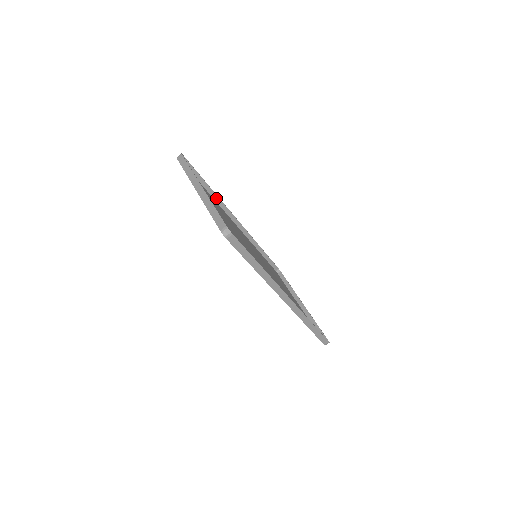
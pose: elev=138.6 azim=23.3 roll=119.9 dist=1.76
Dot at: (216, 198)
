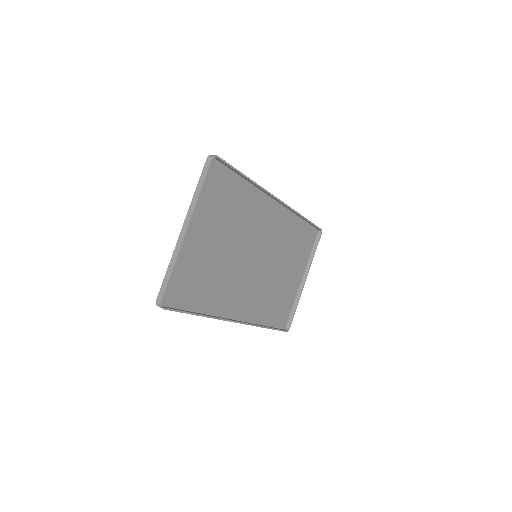
Dot at: (255, 184)
